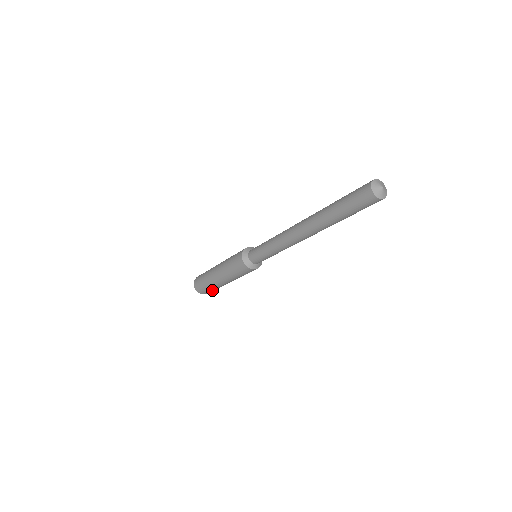
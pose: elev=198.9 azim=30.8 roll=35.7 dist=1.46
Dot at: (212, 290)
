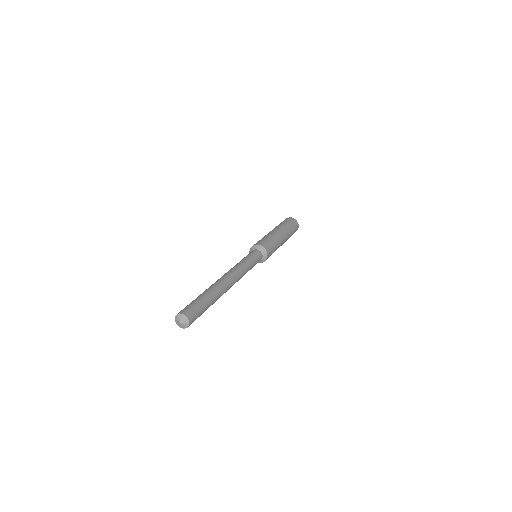
Dot at: occluded
